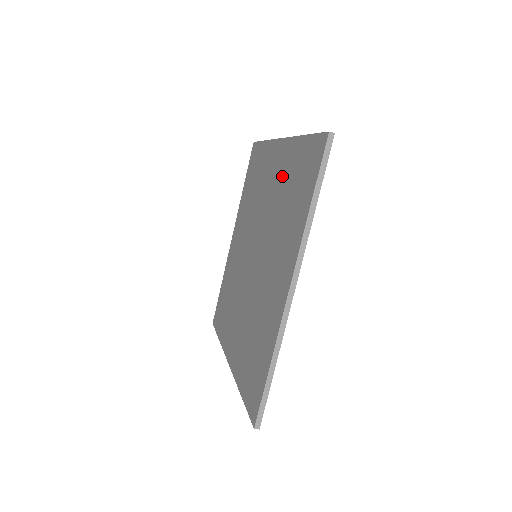
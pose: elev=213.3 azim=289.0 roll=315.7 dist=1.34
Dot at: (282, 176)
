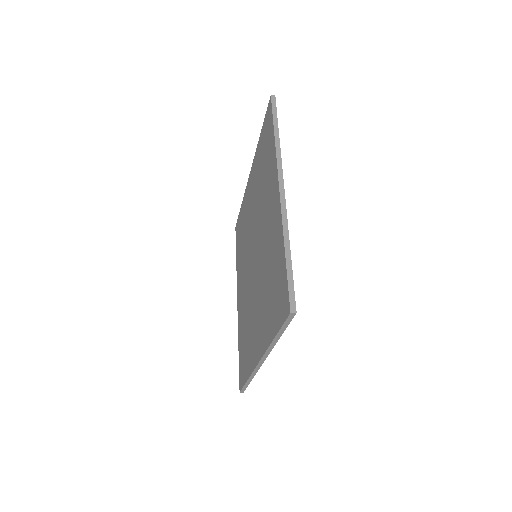
Dot at: (272, 241)
